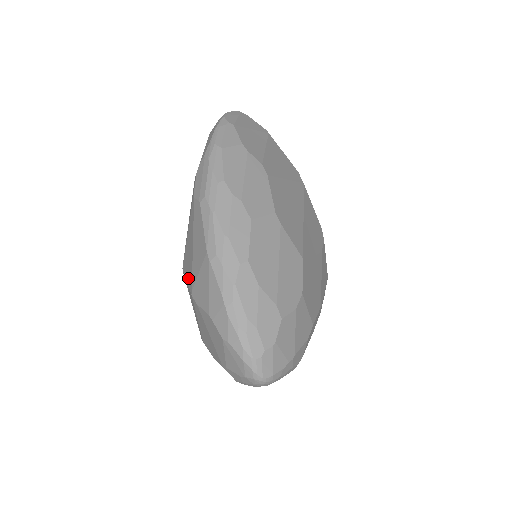
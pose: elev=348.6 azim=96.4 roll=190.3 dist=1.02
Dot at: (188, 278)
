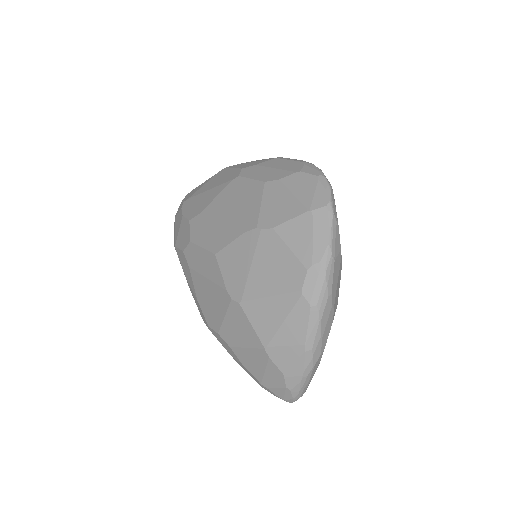
Dot at: (259, 329)
